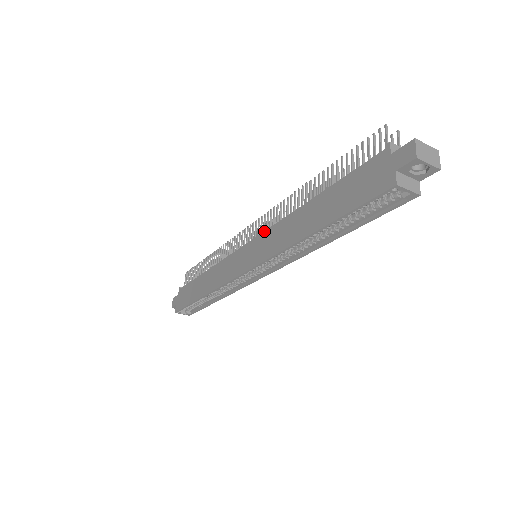
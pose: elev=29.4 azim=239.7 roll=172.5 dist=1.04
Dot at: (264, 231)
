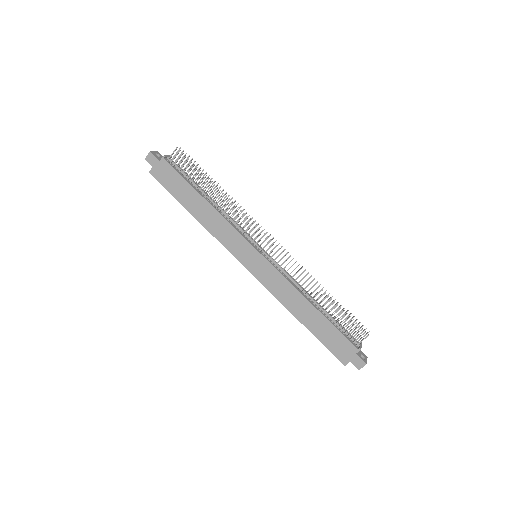
Dot at: (276, 269)
